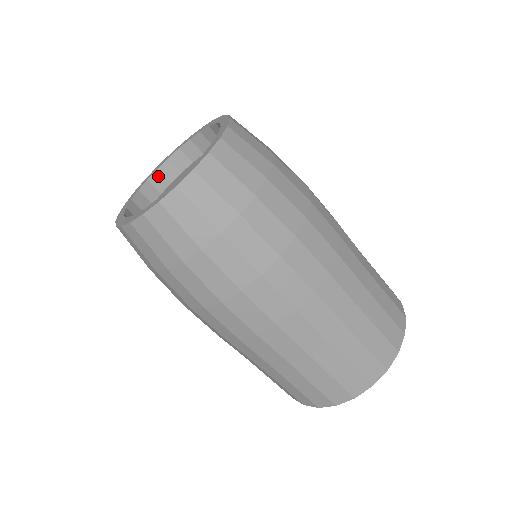
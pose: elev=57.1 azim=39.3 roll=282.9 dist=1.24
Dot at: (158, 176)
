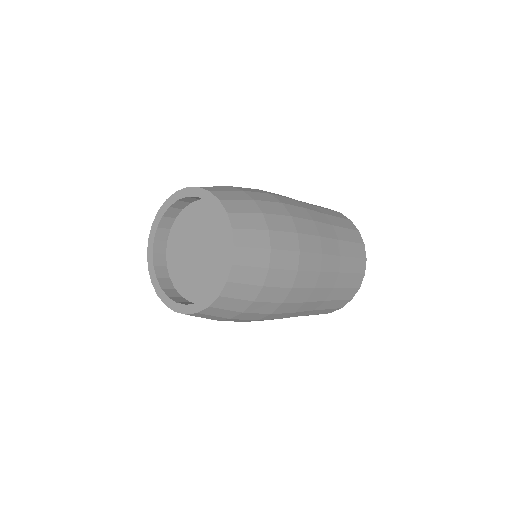
Dot at: (197, 197)
